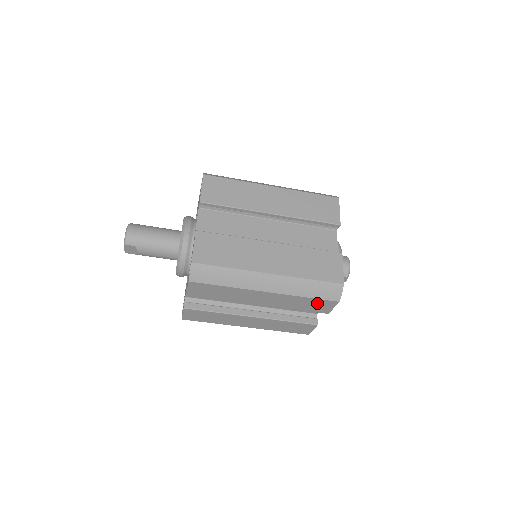
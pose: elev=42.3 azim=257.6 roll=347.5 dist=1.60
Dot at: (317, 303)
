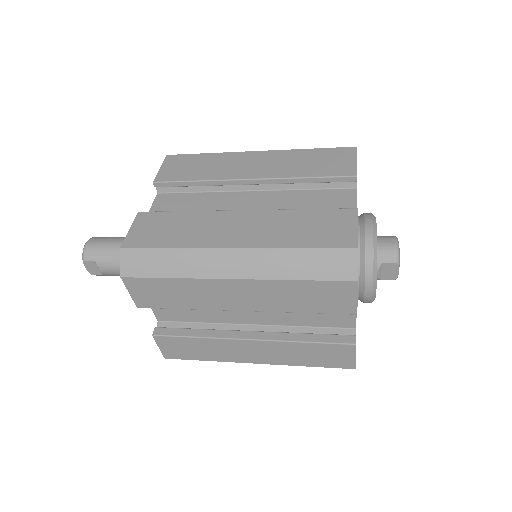
Dot at: (324, 291)
